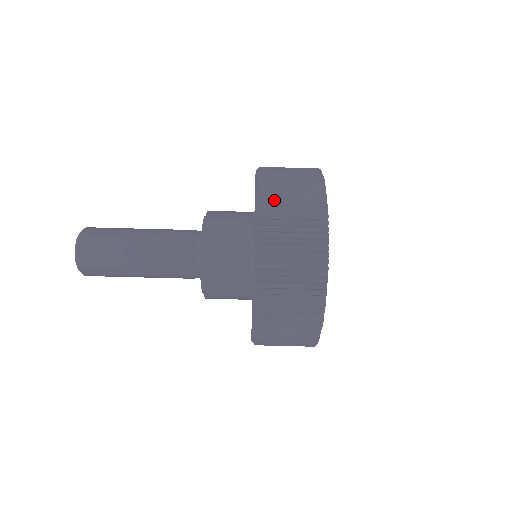
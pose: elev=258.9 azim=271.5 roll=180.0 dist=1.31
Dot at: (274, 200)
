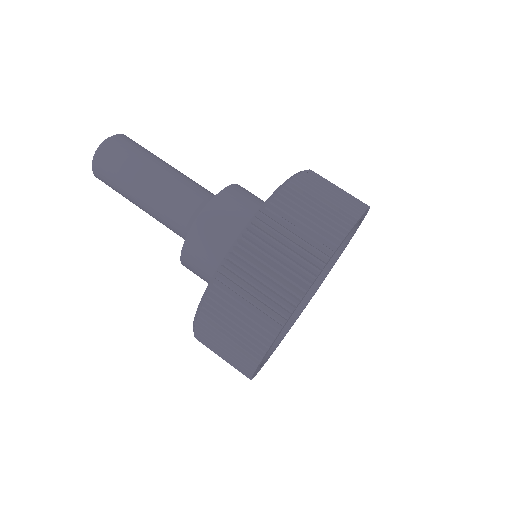
Dot at: (278, 219)
